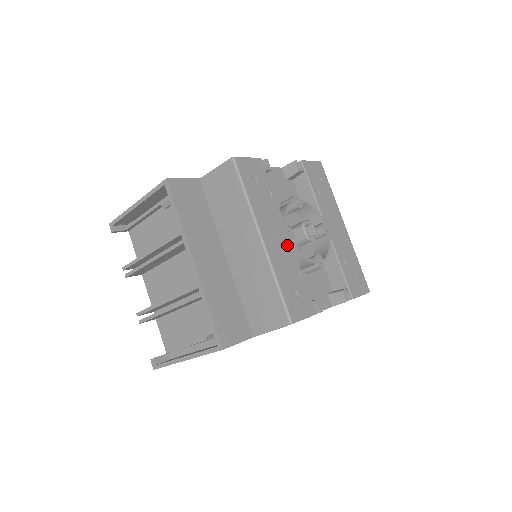
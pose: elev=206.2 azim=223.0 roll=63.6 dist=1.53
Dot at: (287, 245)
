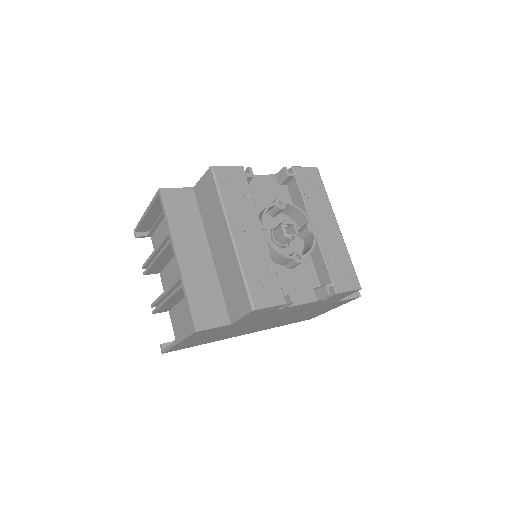
Dot at: (260, 241)
